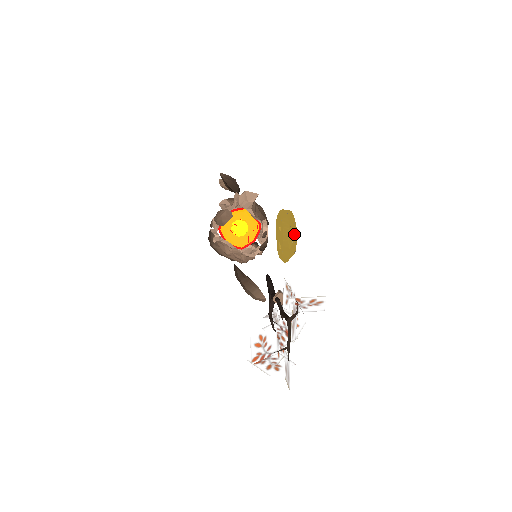
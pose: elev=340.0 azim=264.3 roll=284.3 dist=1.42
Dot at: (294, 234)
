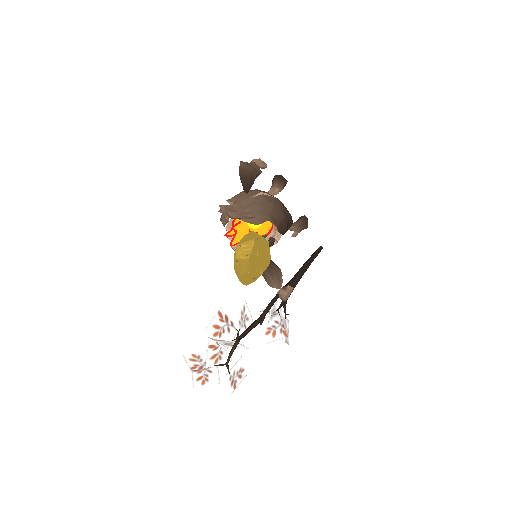
Dot at: (244, 266)
